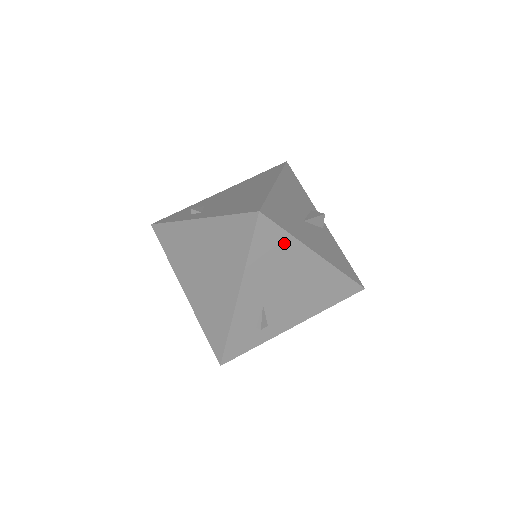
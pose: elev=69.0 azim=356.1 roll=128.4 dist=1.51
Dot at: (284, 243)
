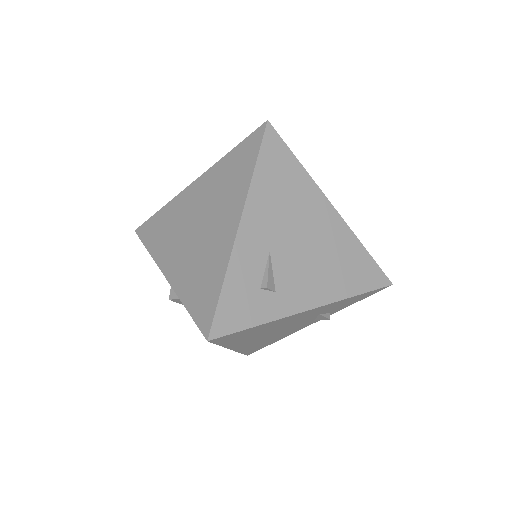
Dot at: (294, 172)
